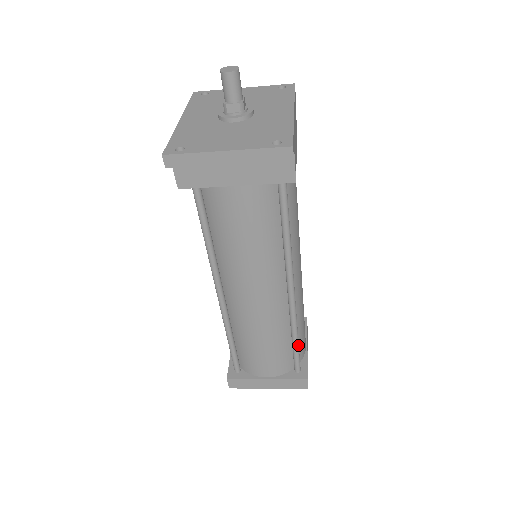
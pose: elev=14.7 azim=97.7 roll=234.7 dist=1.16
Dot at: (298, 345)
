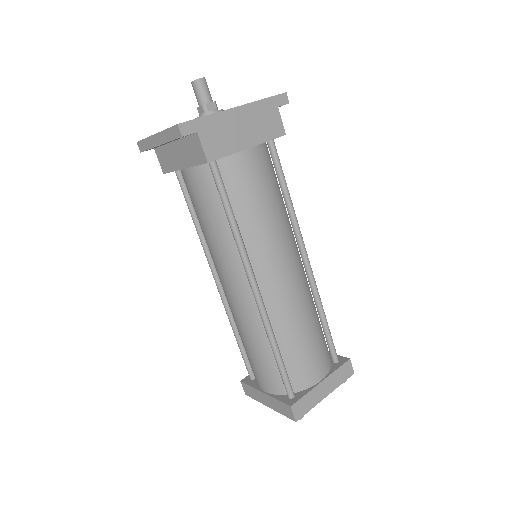
Dot at: (280, 360)
